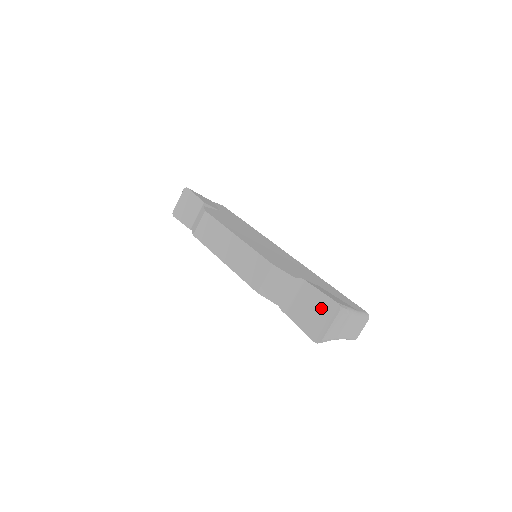
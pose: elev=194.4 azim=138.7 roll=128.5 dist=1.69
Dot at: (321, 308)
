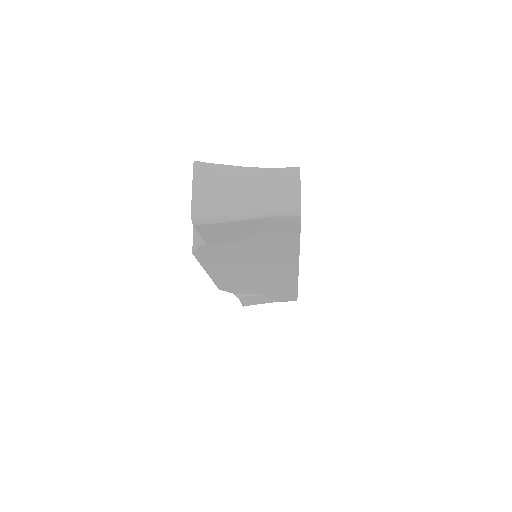
Dot at: occluded
